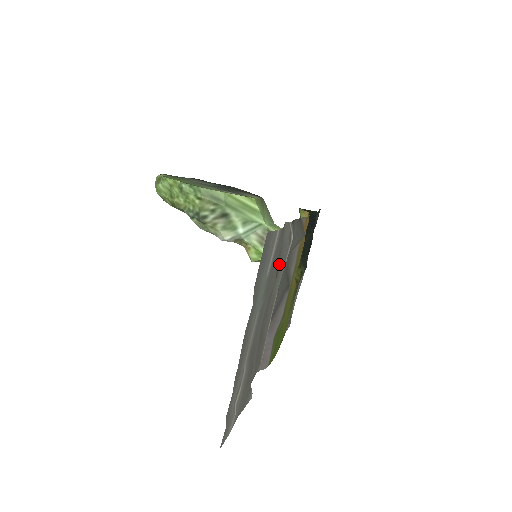
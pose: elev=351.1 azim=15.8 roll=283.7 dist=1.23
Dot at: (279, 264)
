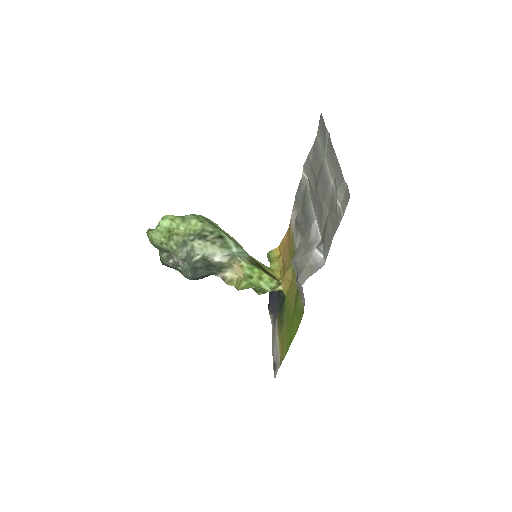
Dot at: (312, 175)
